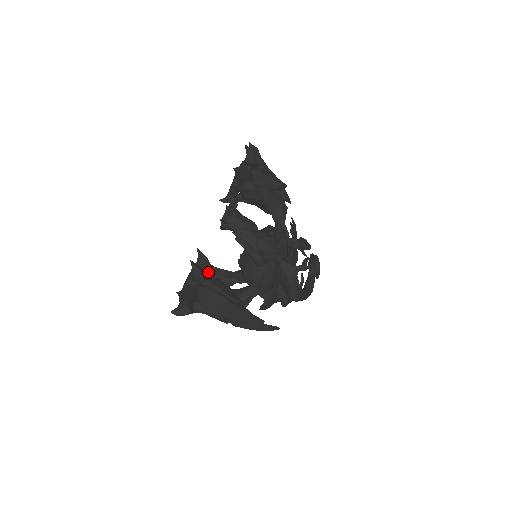
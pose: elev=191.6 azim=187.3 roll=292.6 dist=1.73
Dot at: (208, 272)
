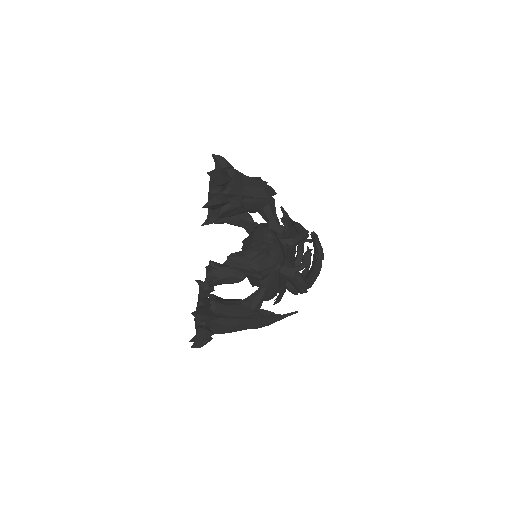
Dot at: (213, 303)
